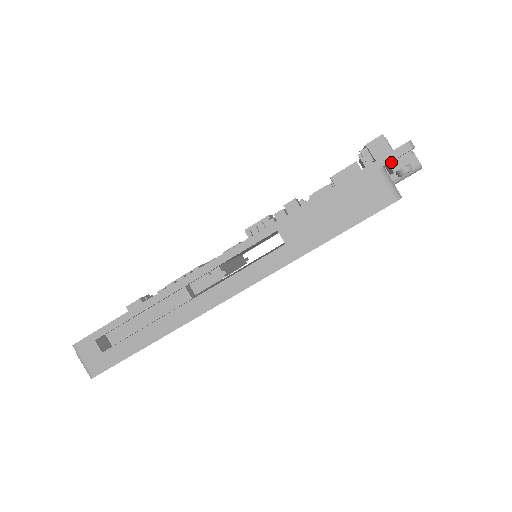
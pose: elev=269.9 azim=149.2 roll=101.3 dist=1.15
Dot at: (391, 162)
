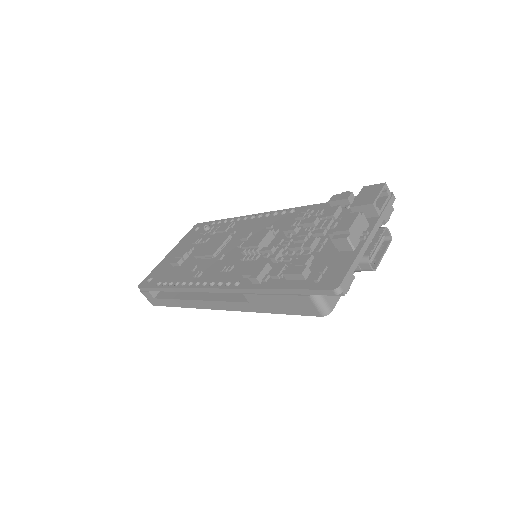
Dot at: occluded
